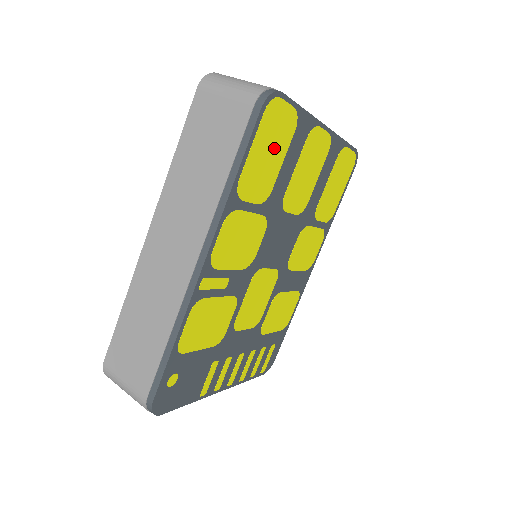
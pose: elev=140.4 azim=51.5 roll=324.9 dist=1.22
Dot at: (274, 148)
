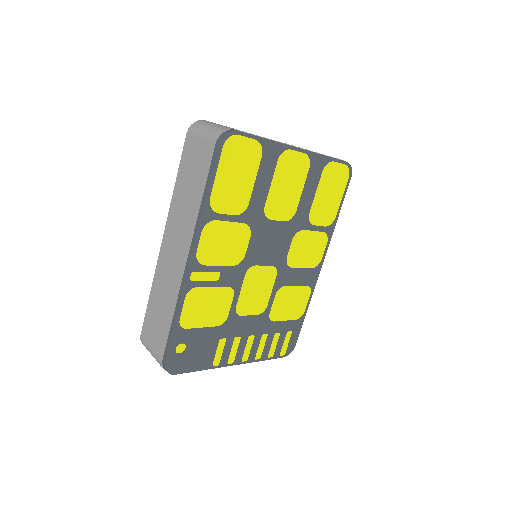
Dot at: (242, 172)
